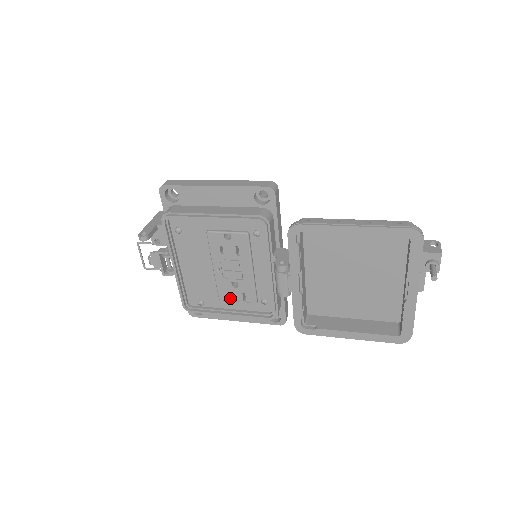
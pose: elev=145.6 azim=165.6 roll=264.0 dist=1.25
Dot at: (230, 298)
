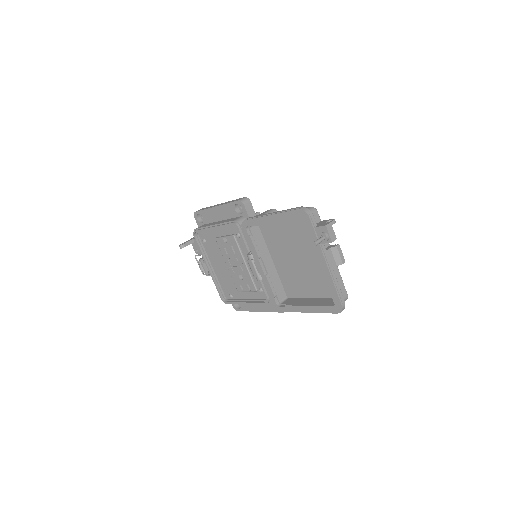
Dot at: (243, 289)
